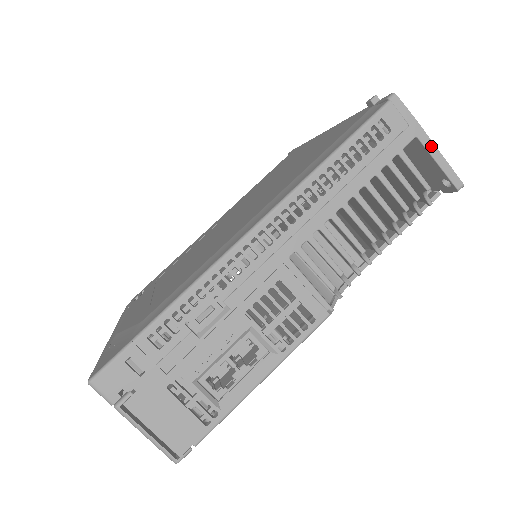
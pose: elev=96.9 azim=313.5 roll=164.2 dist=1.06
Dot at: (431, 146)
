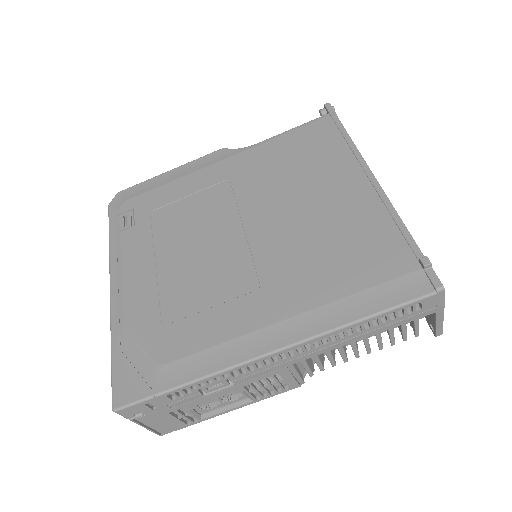
Dot at: (441, 317)
